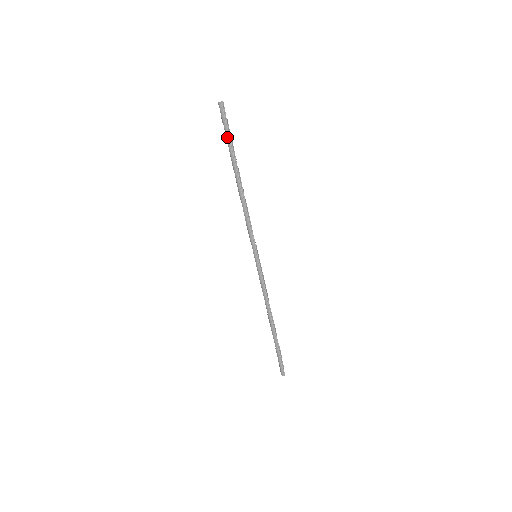
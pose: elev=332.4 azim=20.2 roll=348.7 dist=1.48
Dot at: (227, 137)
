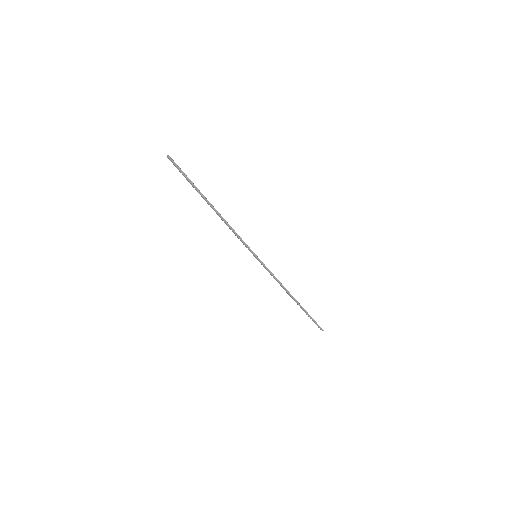
Dot at: (187, 180)
